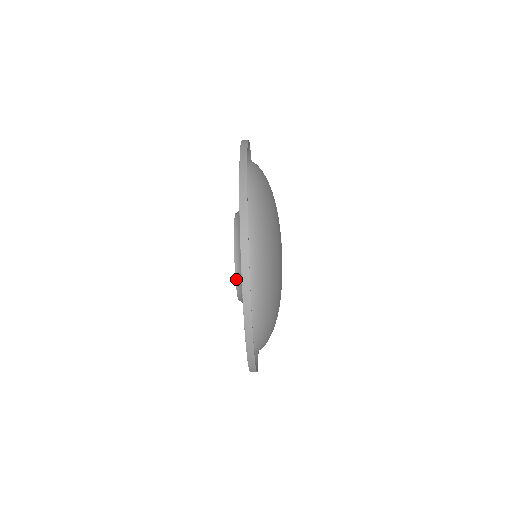
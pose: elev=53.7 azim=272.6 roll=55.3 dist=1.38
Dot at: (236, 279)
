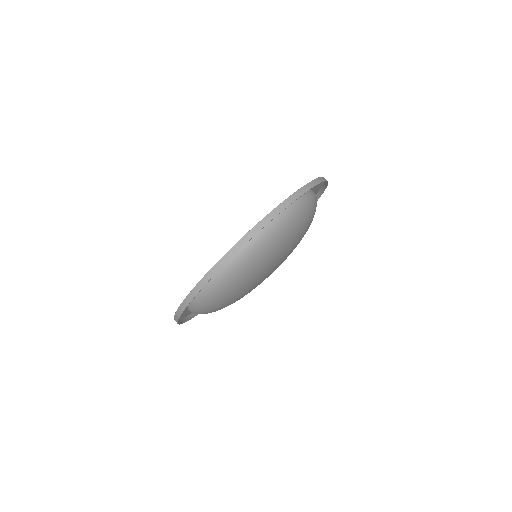
Dot at: occluded
